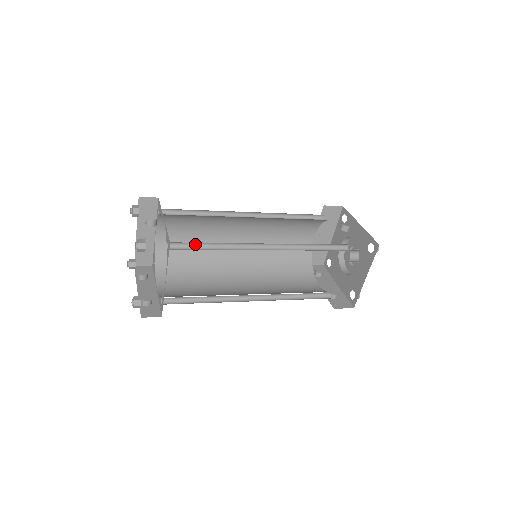
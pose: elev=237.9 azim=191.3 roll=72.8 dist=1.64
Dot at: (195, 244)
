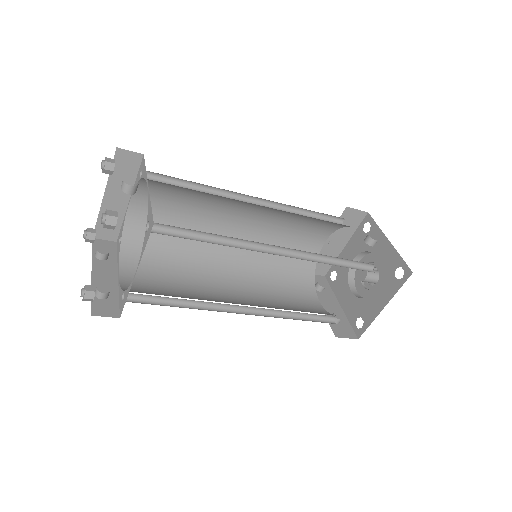
Dot at: (186, 230)
